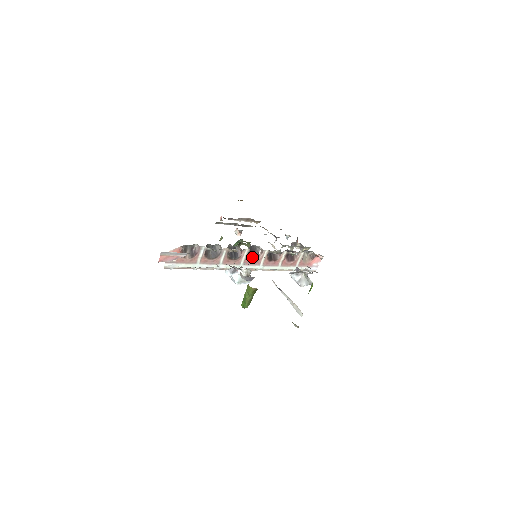
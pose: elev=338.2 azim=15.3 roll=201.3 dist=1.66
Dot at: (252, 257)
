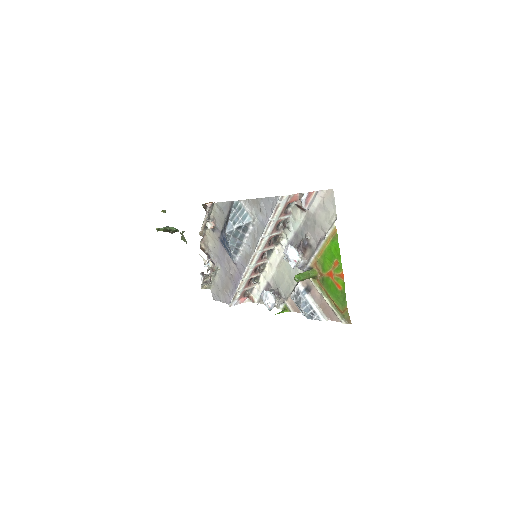
Dot at: (263, 254)
